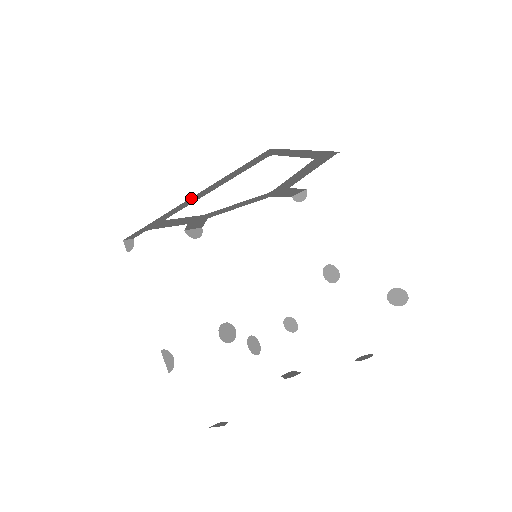
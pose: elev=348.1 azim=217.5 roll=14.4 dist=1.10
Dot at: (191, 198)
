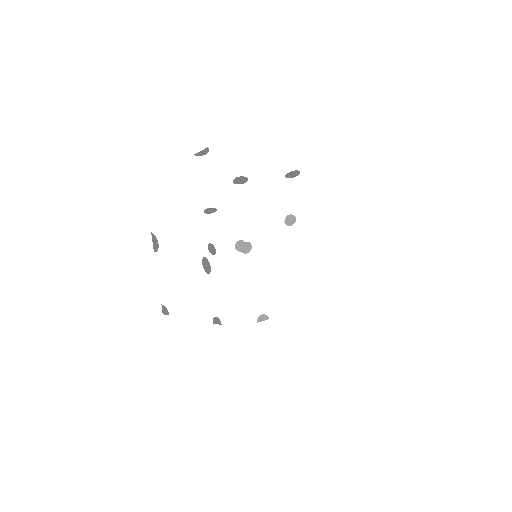
Dot at: occluded
